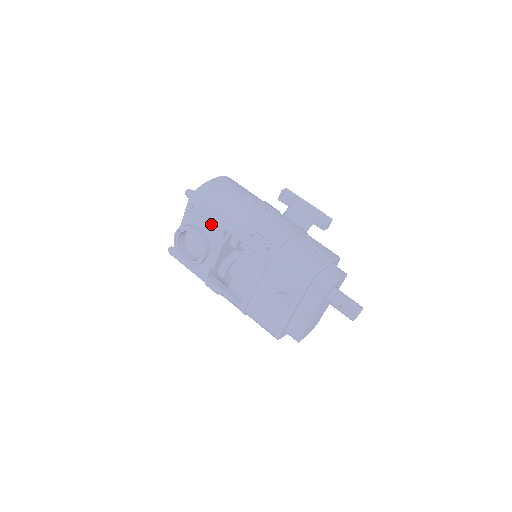
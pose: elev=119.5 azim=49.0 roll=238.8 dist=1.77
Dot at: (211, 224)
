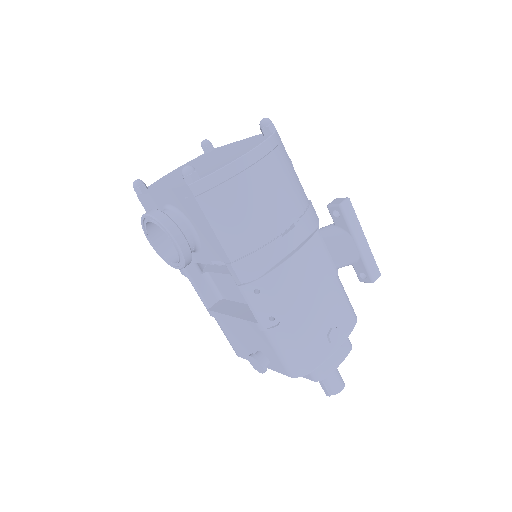
Dot at: (207, 238)
